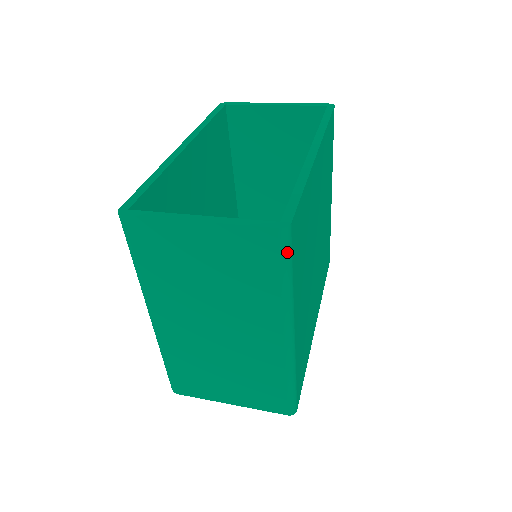
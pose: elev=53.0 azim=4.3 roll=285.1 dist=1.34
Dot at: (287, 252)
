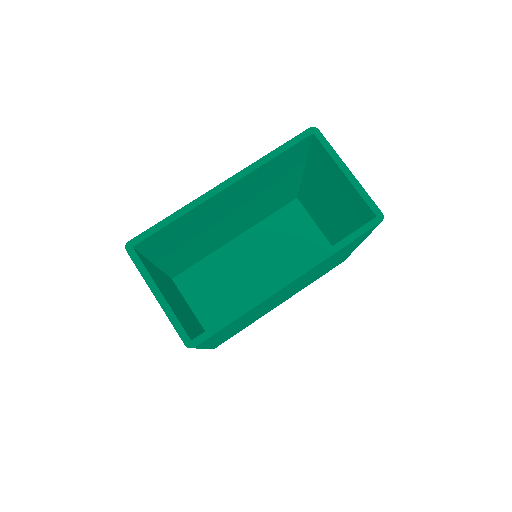
Dot at: occluded
